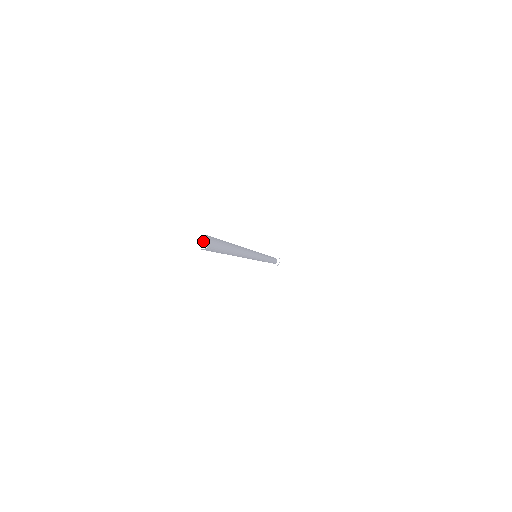
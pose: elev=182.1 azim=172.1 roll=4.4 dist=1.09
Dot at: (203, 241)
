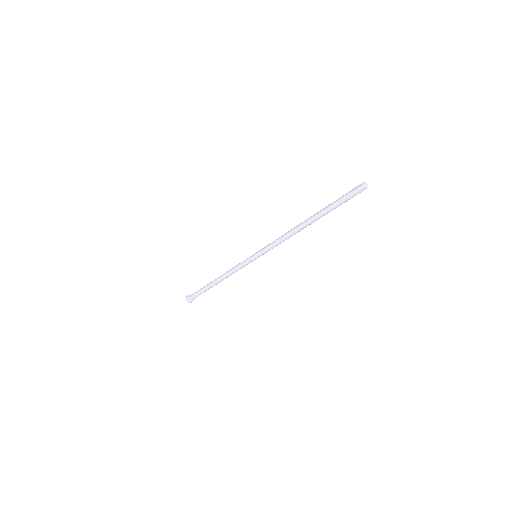
Dot at: (366, 185)
